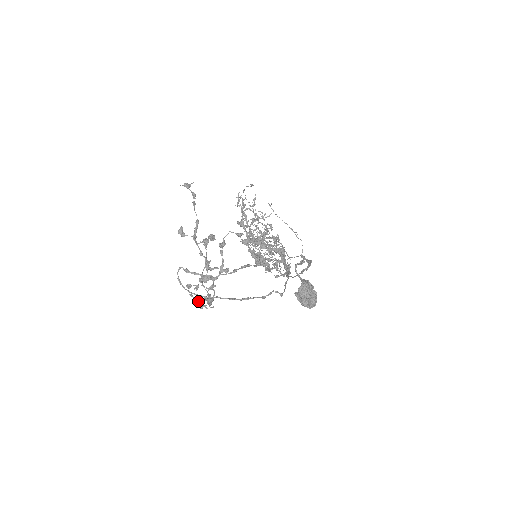
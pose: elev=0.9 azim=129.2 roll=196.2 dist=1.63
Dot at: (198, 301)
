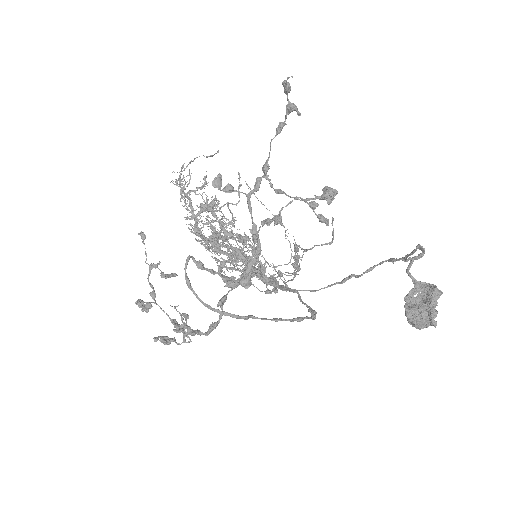
Dot at: (178, 329)
